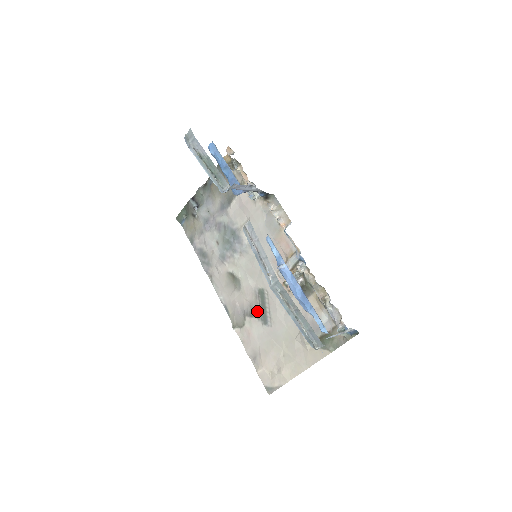
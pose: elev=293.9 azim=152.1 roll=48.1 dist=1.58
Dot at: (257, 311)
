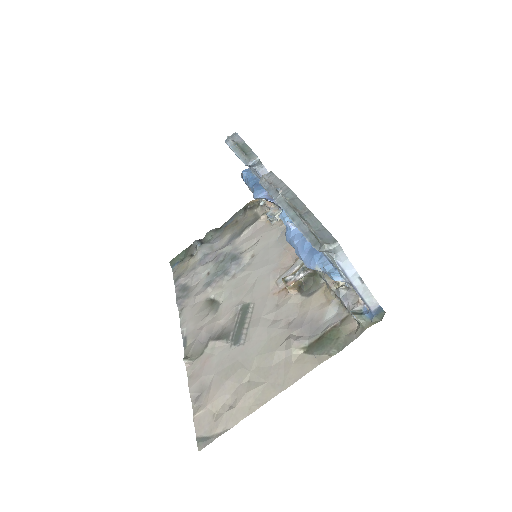
Dot at: (230, 331)
